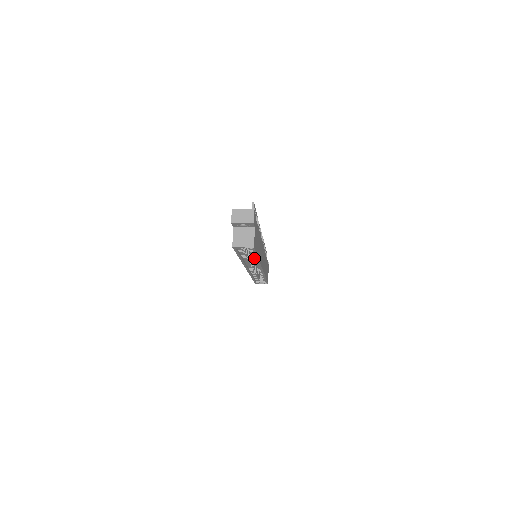
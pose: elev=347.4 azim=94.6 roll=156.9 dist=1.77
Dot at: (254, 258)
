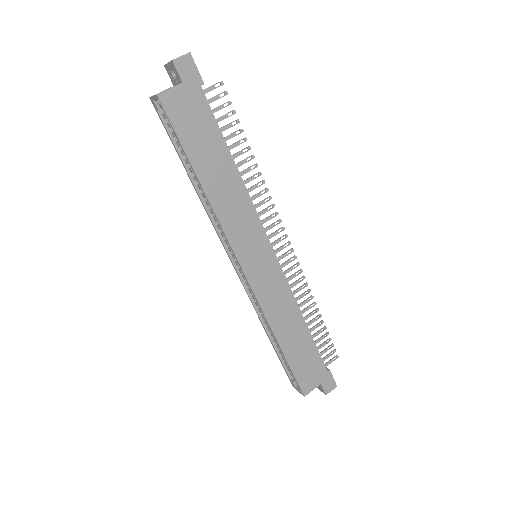
Dot at: (204, 188)
